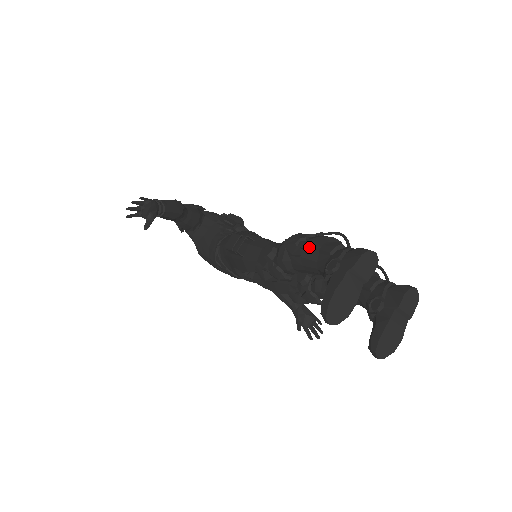
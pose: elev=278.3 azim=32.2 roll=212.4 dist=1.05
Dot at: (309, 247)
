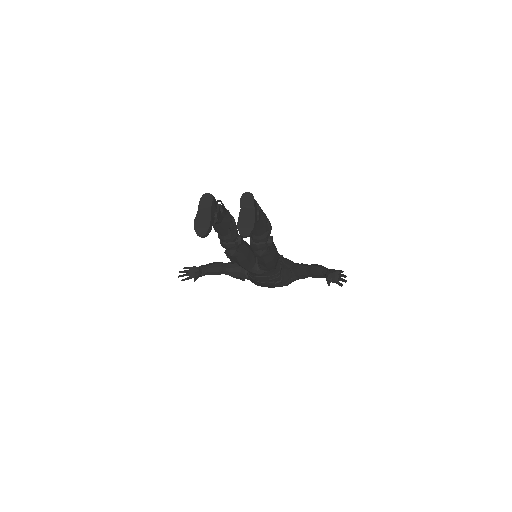
Dot at: occluded
